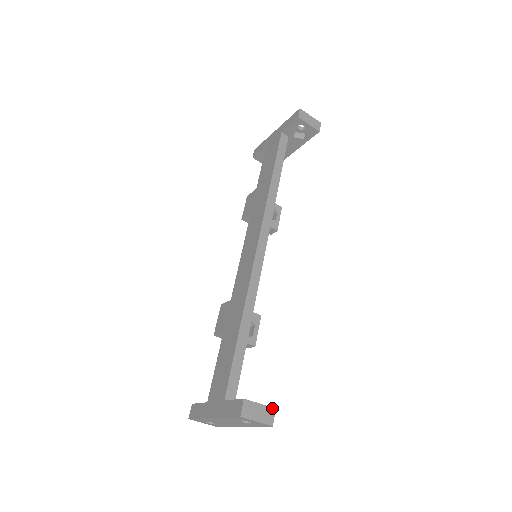
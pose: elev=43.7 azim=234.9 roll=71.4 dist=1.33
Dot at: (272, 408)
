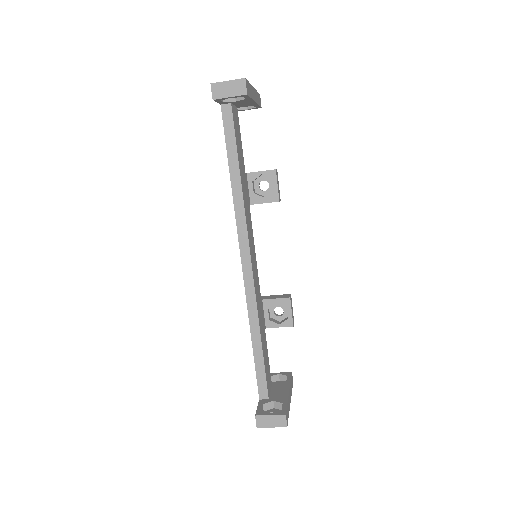
Dot at: (282, 415)
